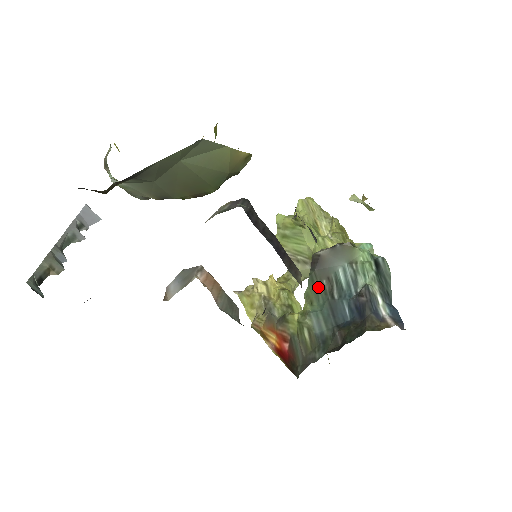
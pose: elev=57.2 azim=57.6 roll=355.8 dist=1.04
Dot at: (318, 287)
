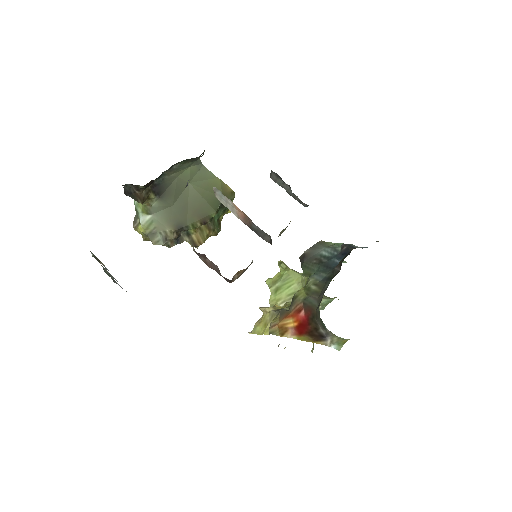
Dot at: (311, 266)
